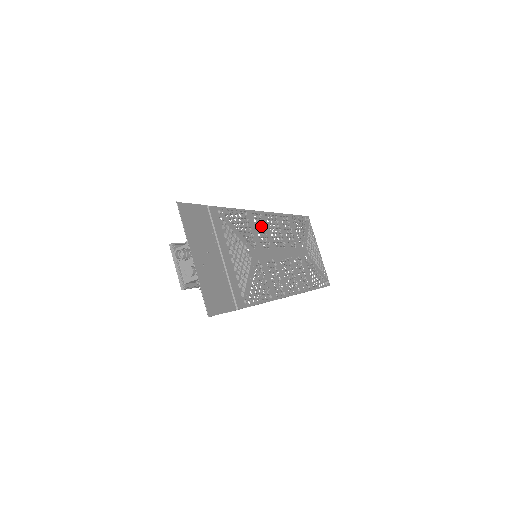
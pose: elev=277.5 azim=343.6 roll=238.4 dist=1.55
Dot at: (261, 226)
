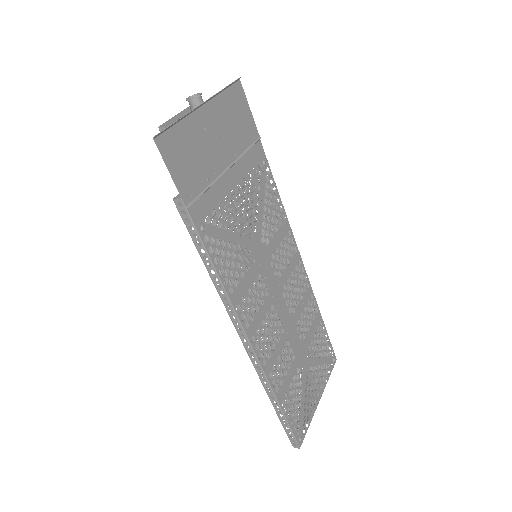
Dot at: occluded
